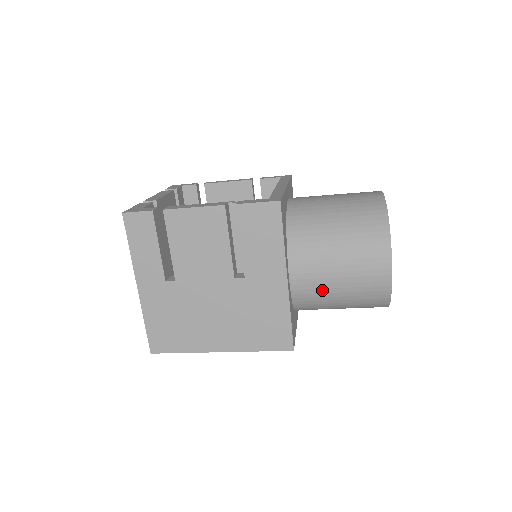
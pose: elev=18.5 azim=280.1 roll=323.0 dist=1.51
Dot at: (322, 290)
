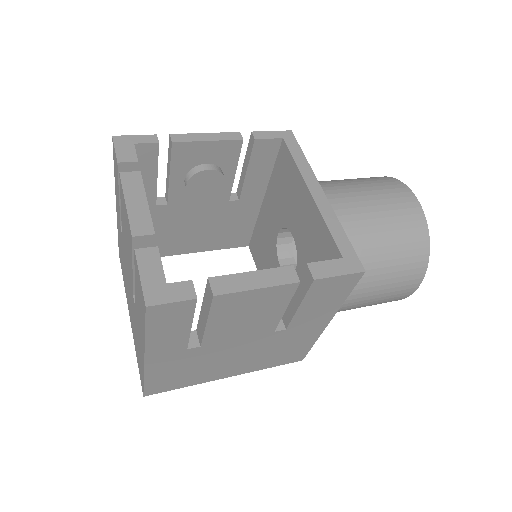
Dot at: (344, 310)
